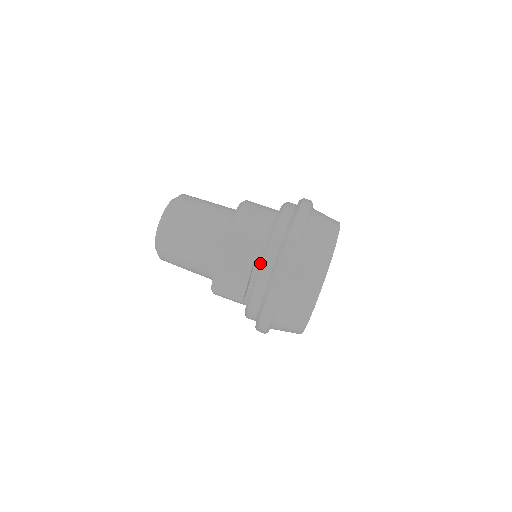
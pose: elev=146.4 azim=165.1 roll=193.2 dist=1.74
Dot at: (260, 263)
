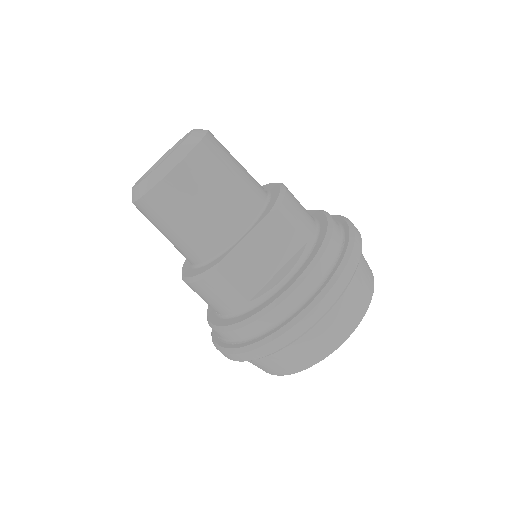
Dot at: (323, 247)
